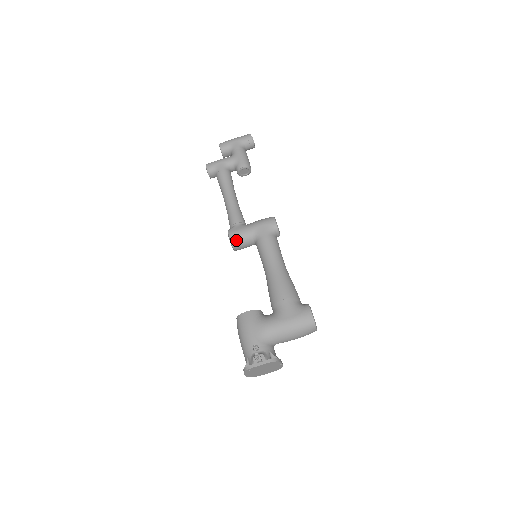
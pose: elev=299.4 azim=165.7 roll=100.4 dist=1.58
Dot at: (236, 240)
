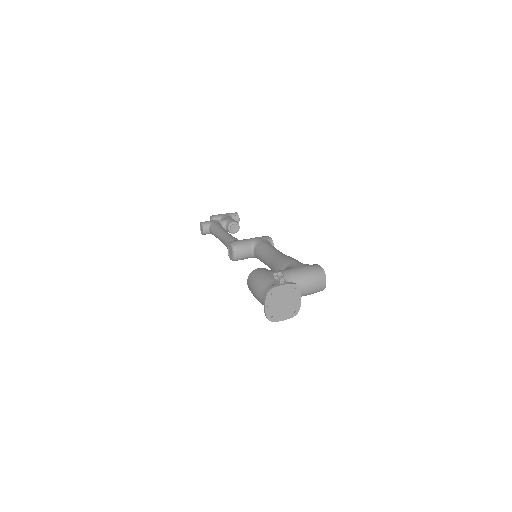
Dot at: (237, 245)
